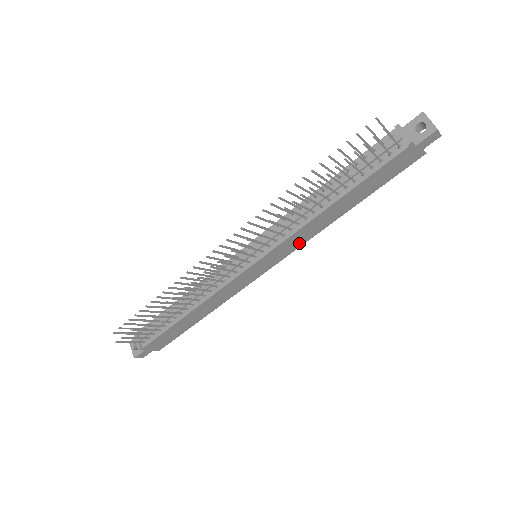
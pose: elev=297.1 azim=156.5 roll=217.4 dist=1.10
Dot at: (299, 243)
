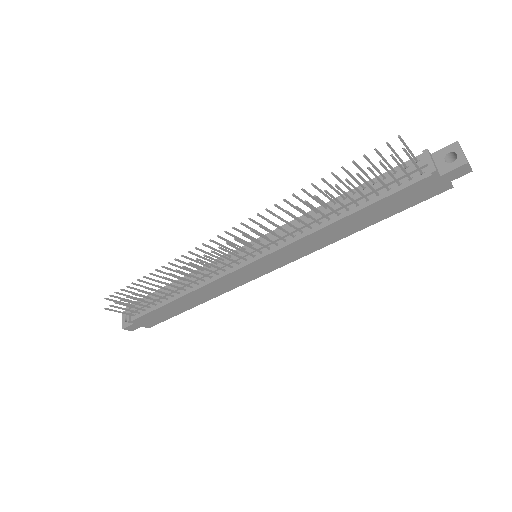
Dot at: (302, 253)
